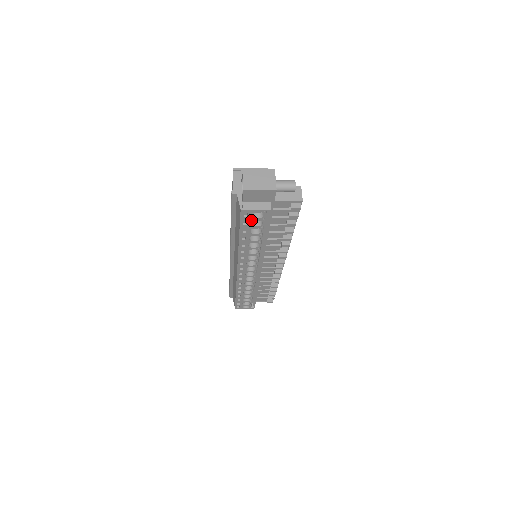
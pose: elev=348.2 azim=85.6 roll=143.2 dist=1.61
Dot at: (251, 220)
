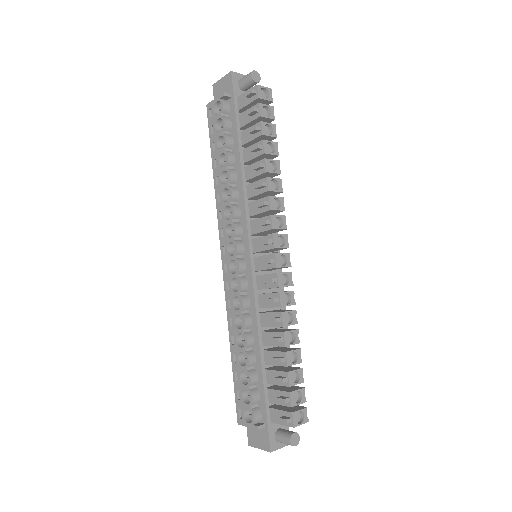
Dot at: (215, 121)
